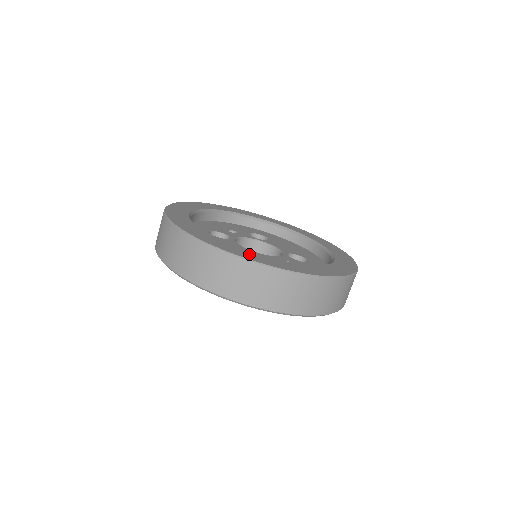
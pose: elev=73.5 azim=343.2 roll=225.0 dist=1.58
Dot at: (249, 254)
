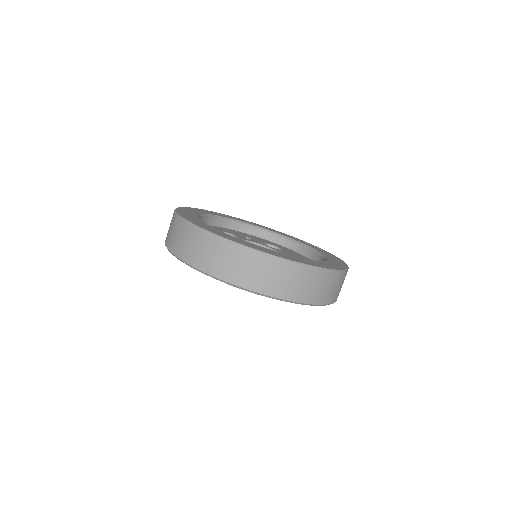
Dot at: (215, 230)
